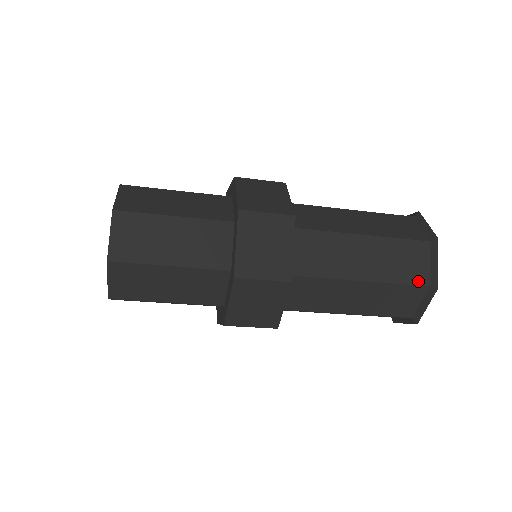
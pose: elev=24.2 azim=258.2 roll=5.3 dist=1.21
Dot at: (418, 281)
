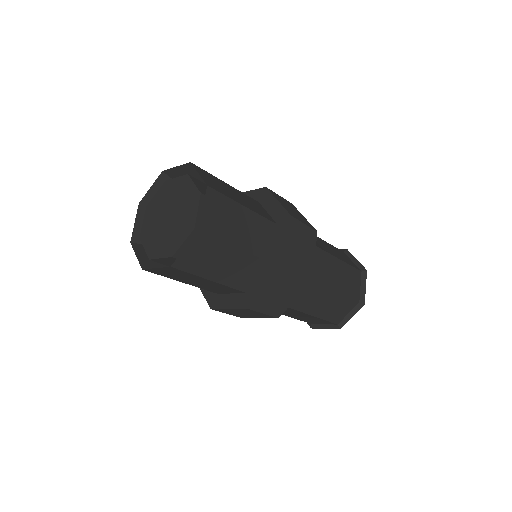
Dot at: (355, 297)
